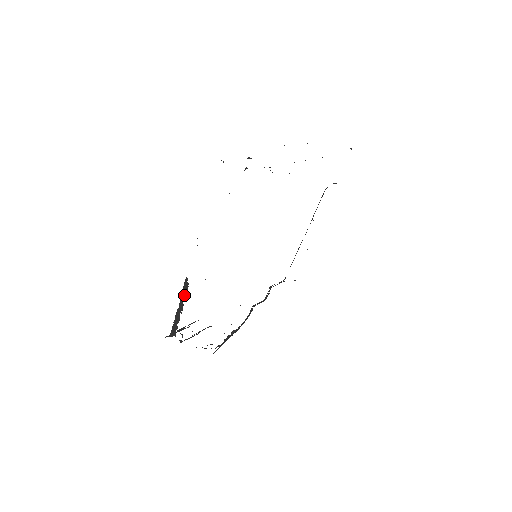
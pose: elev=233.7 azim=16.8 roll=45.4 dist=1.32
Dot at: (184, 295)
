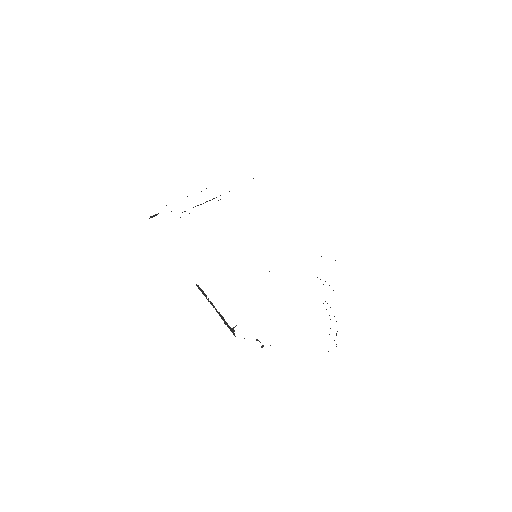
Dot at: (206, 296)
